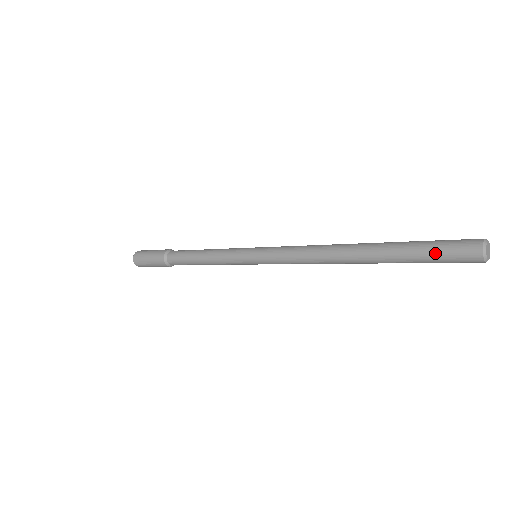
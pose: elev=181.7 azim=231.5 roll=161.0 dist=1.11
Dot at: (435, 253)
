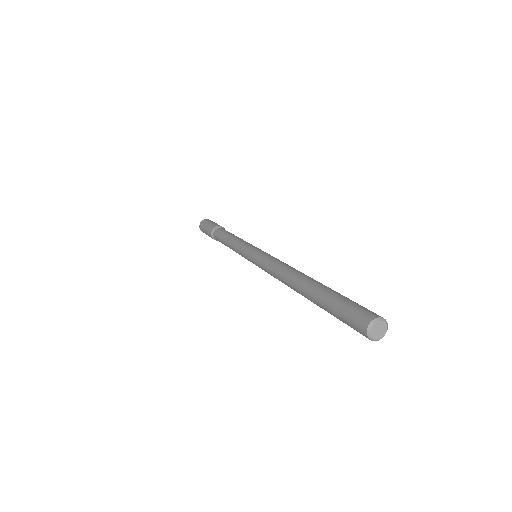
Dot at: (340, 311)
